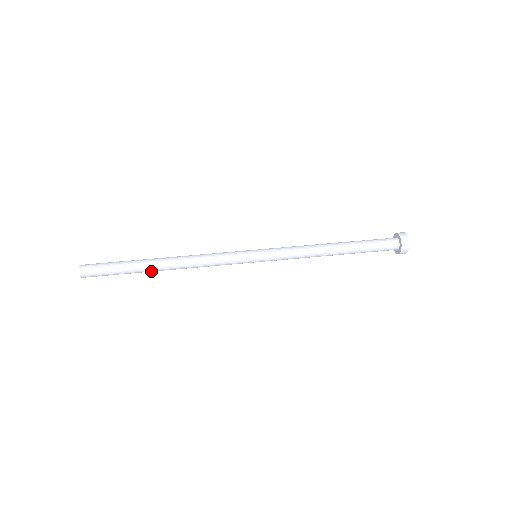
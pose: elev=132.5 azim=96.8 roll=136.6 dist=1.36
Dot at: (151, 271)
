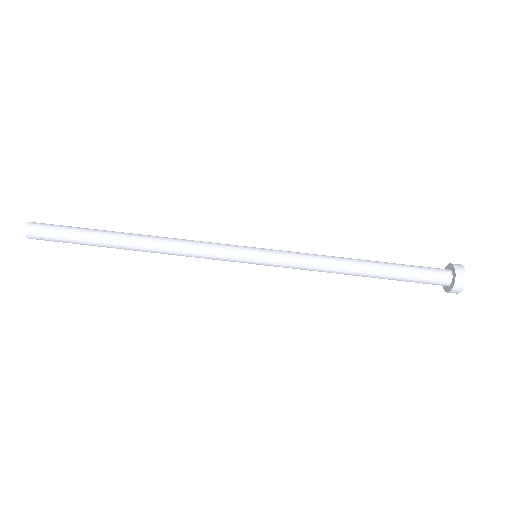
Dot at: occluded
